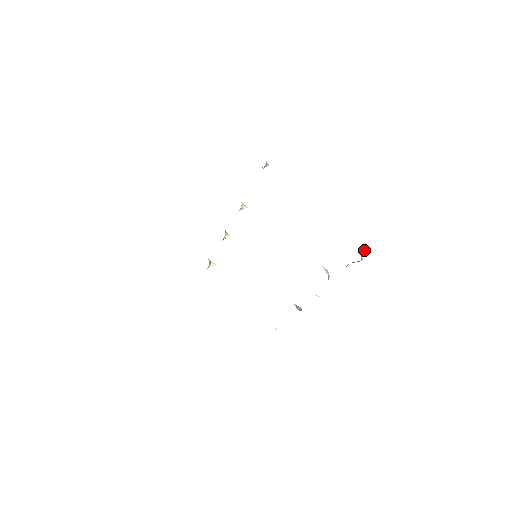
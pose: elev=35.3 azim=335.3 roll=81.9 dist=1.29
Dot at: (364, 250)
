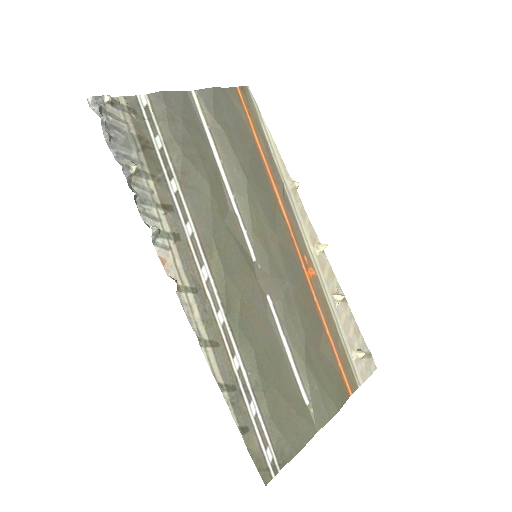
Dot at: (99, 109)
